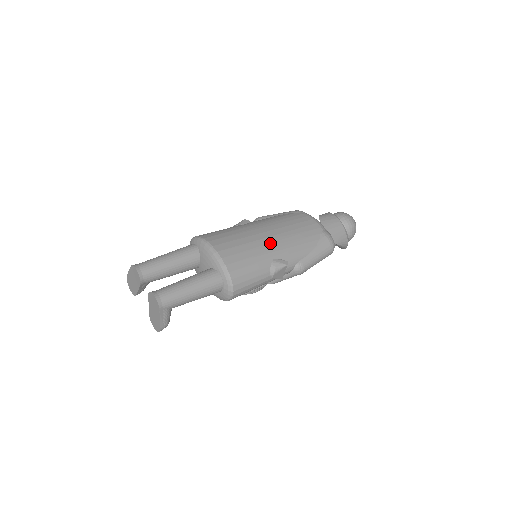
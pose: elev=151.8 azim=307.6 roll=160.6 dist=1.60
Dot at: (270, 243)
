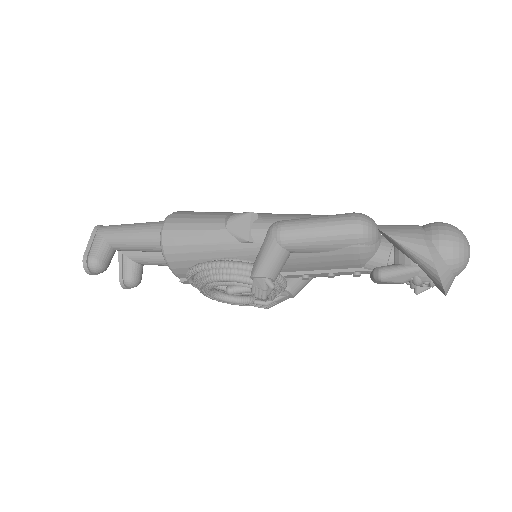
Dot at: occluded
